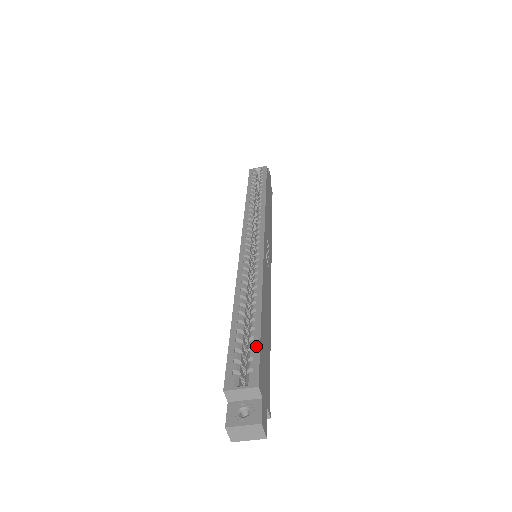
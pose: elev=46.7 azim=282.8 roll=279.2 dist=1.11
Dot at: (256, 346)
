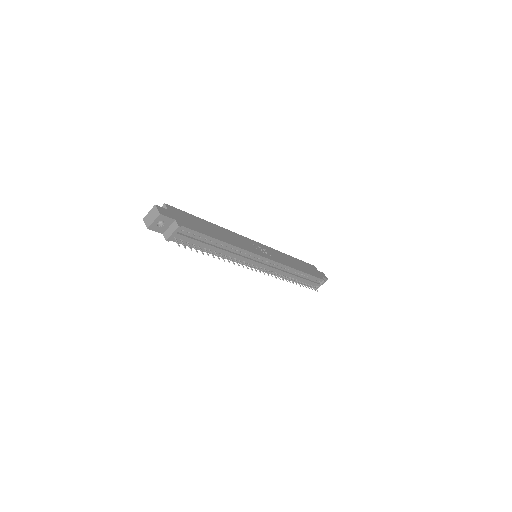
Dot at: occluded
